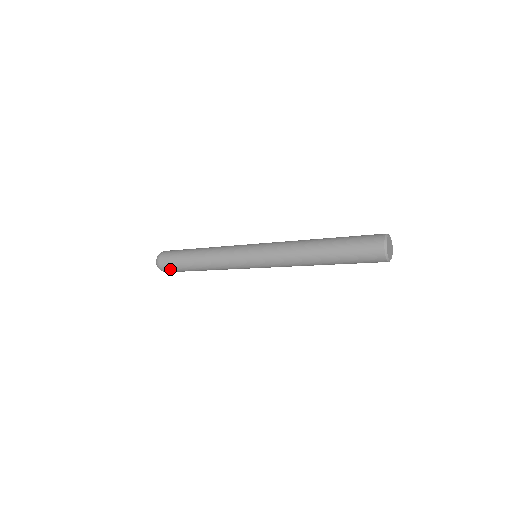
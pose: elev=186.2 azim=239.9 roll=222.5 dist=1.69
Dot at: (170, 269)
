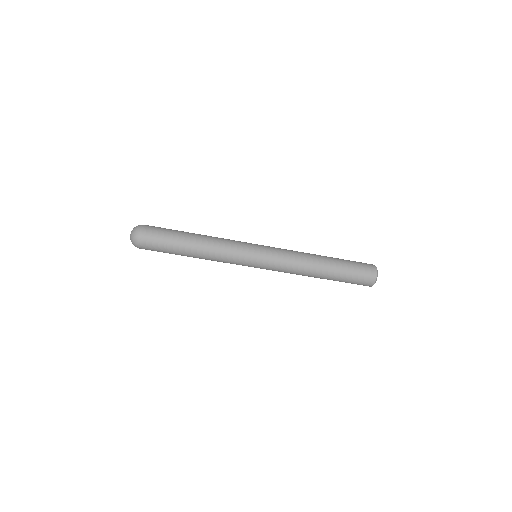
Dot at: (154, 232)
